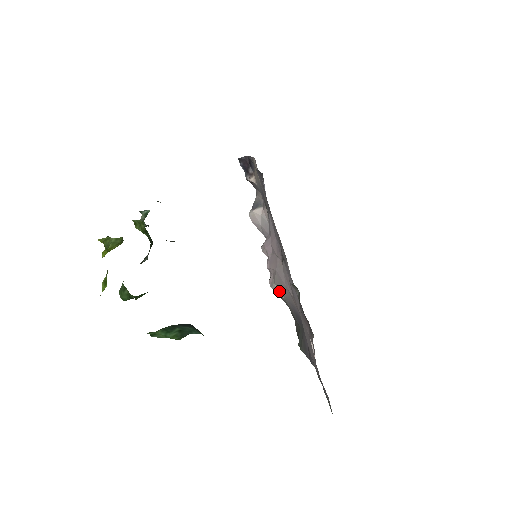
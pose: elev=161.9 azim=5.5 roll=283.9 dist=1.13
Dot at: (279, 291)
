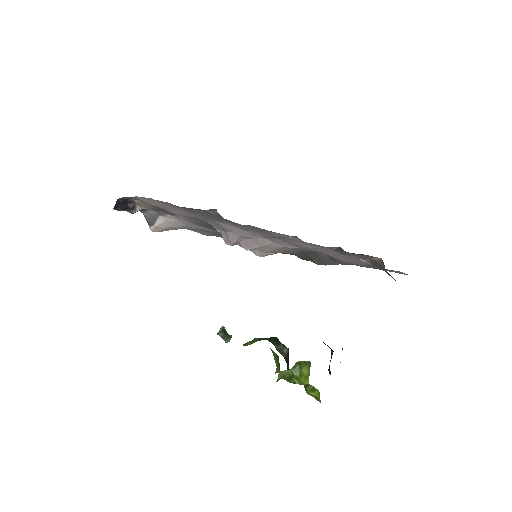
Dot at: (272, 253)
